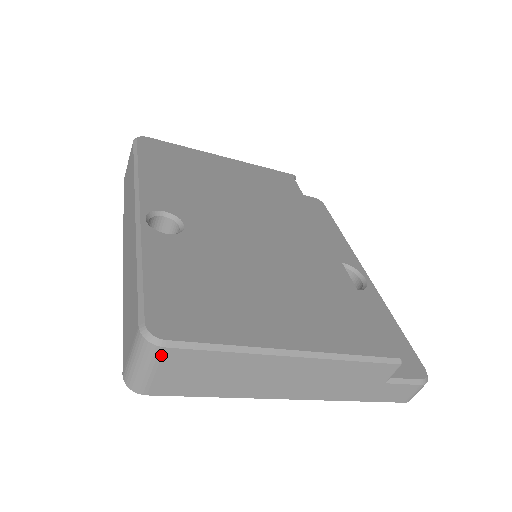
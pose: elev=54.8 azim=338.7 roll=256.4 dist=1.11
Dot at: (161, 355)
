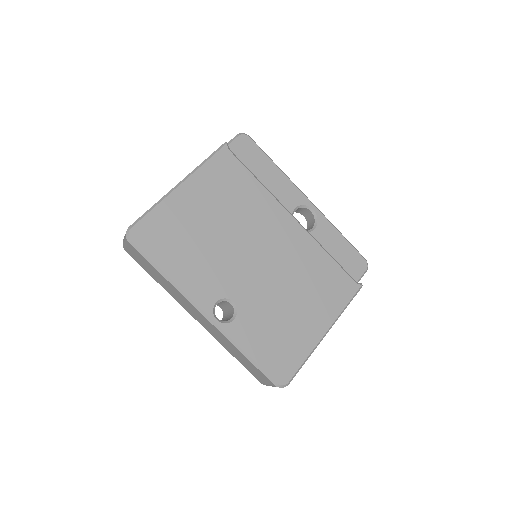
Dot at: occluded
